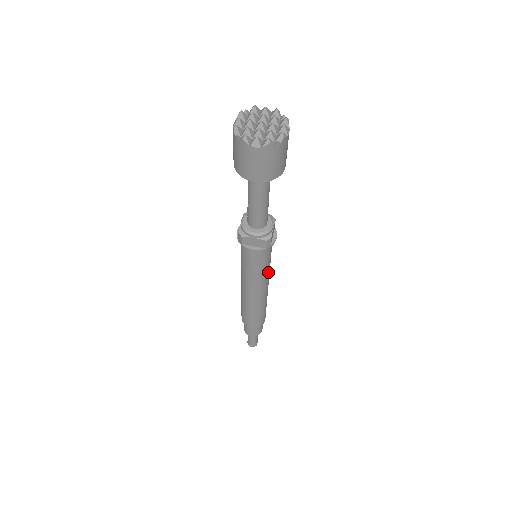
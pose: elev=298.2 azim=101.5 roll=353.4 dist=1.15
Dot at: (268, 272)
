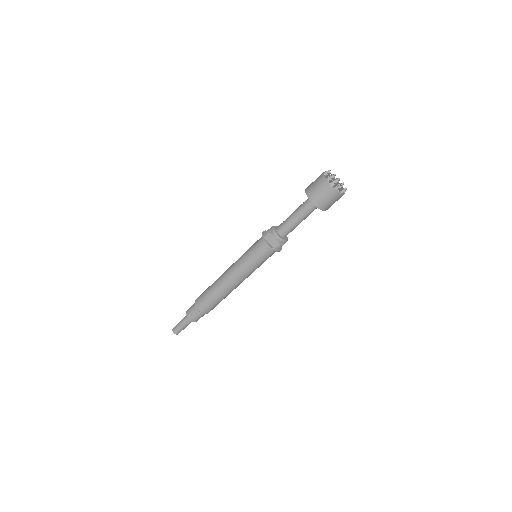
Dot at: (253, 271)
